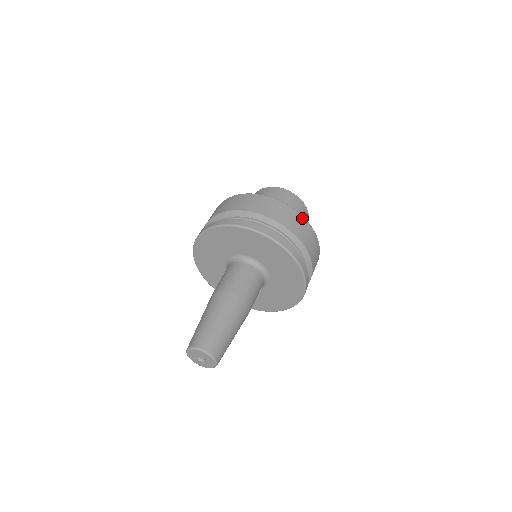
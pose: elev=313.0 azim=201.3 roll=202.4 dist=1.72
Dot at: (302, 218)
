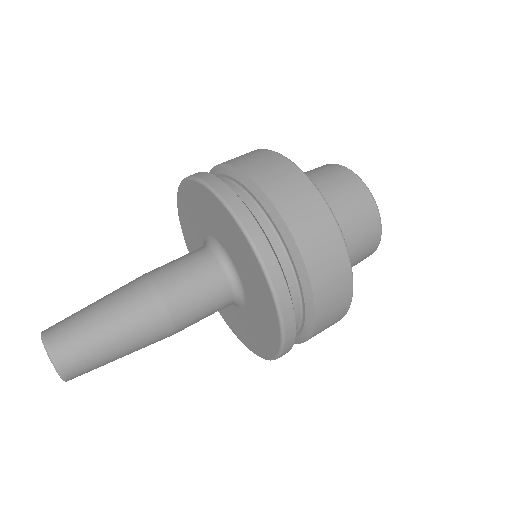
Dot at: (318, 197)
